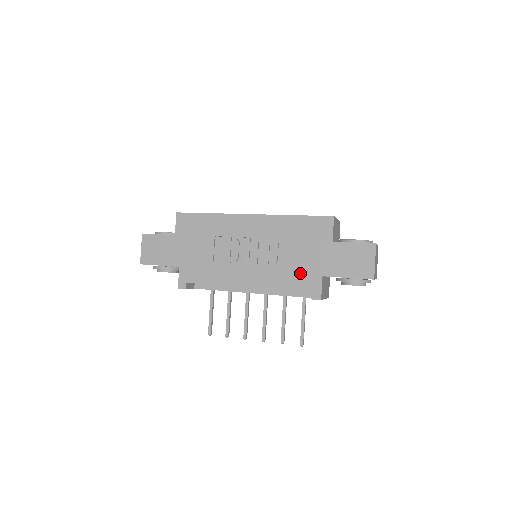
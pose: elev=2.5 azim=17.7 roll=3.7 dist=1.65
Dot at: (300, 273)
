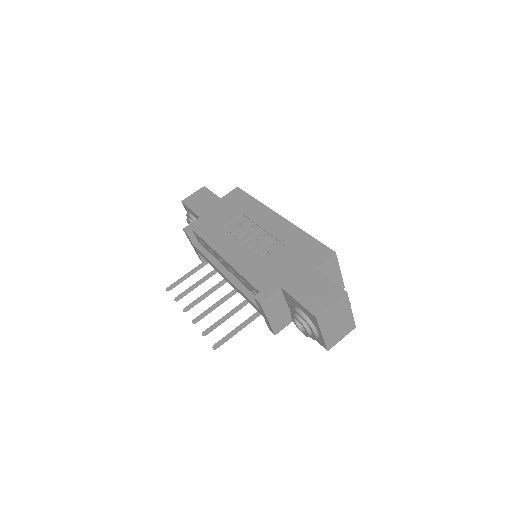
Dot at: (267, 273)
